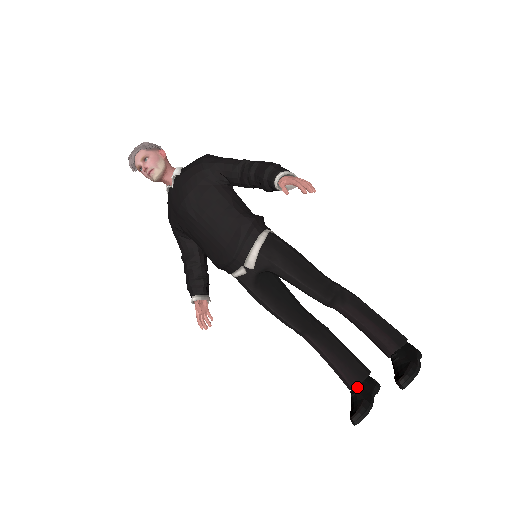
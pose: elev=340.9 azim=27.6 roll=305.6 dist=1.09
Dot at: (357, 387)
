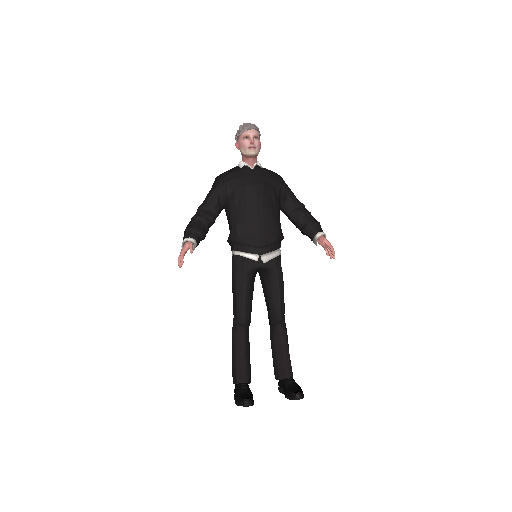
Dot at: occluded
